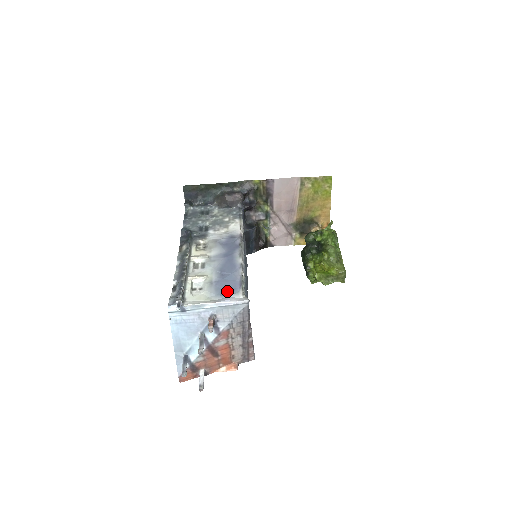
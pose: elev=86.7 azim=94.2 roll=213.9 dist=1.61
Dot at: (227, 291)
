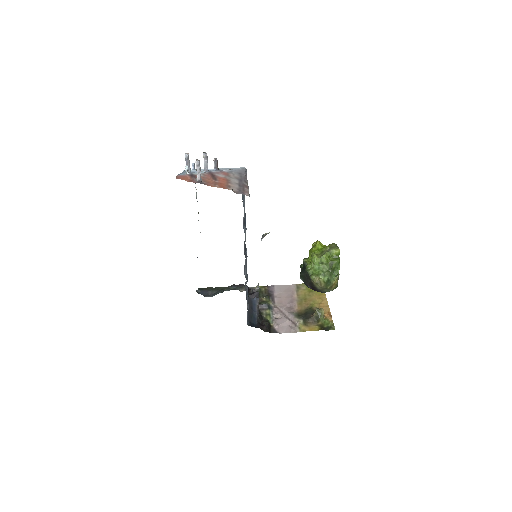
Dot at: occluded
